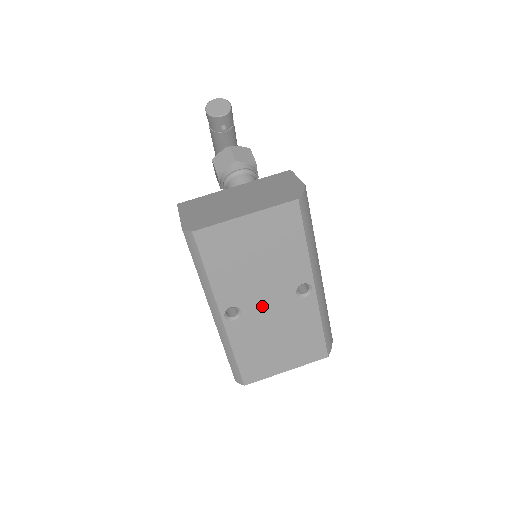
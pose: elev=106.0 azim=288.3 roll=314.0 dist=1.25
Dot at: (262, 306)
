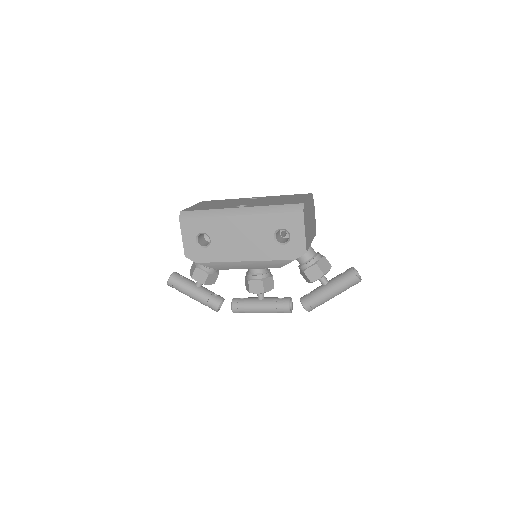
Dot at: occluded
